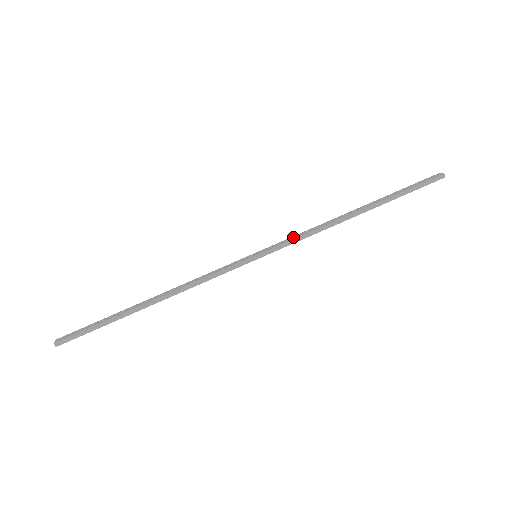
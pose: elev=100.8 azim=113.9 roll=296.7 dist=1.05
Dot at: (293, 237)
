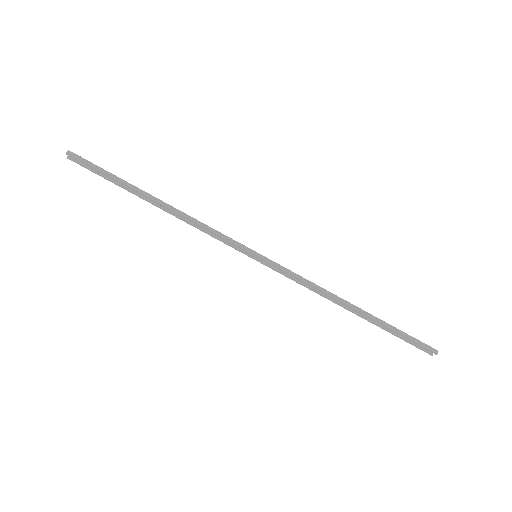
Dot at: (293, 274)
